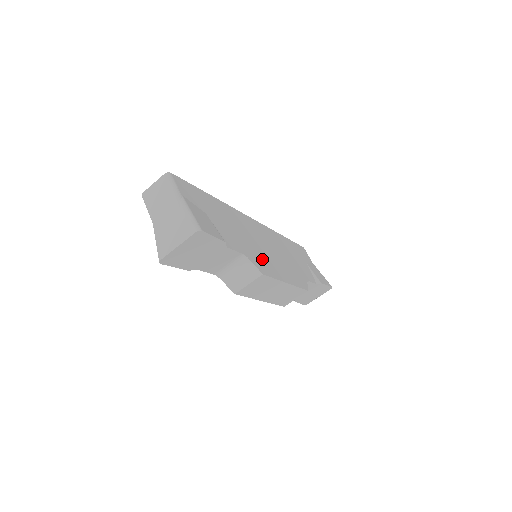
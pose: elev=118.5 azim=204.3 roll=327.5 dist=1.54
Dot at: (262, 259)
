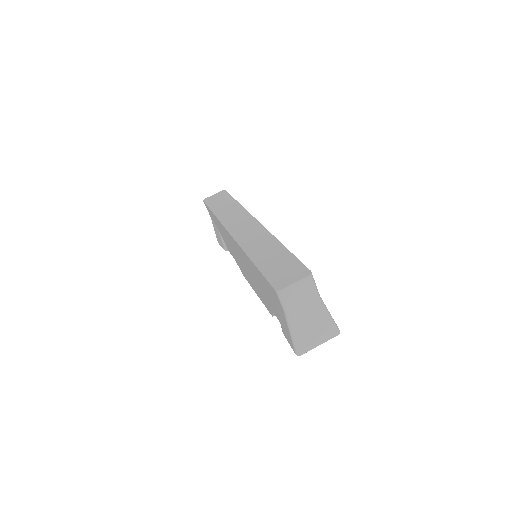
Dot at: occluded
